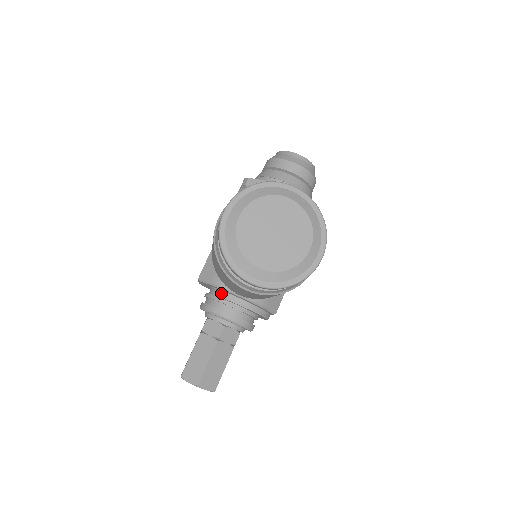
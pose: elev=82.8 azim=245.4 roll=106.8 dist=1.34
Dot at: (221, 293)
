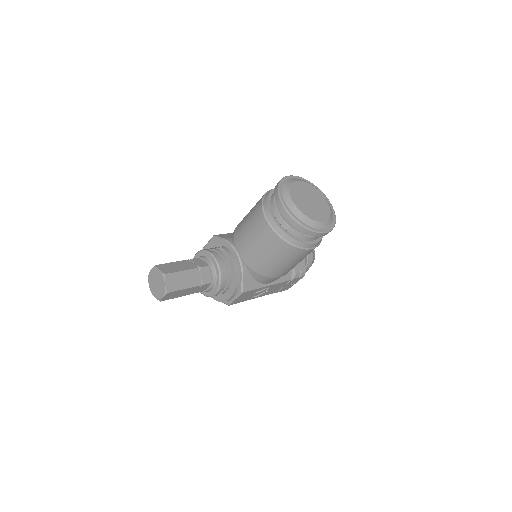
Dot at: (225, 247)
